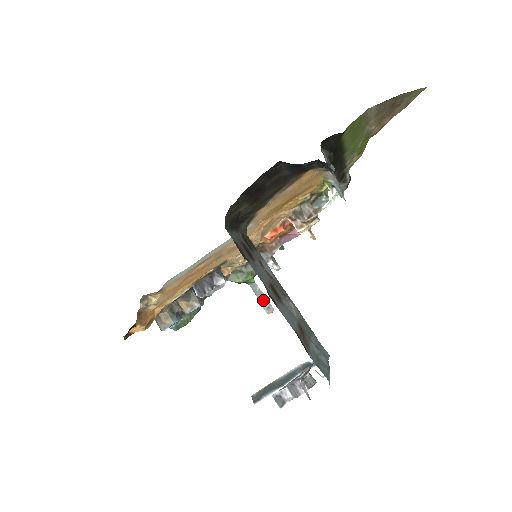
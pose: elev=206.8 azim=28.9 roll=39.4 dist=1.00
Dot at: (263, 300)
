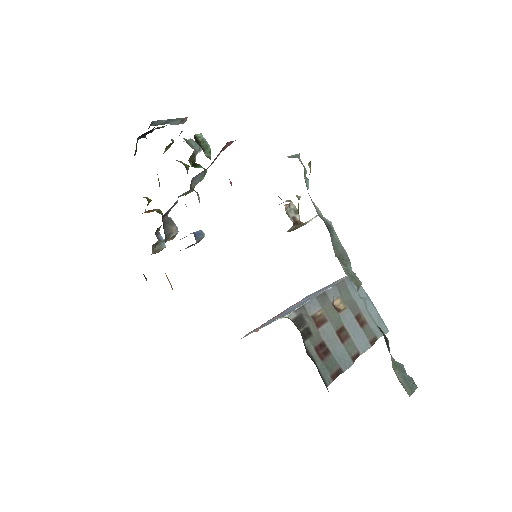
Dot at: (173, 122)
